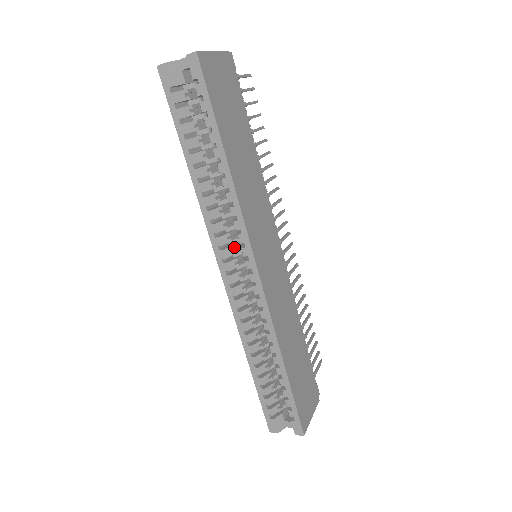
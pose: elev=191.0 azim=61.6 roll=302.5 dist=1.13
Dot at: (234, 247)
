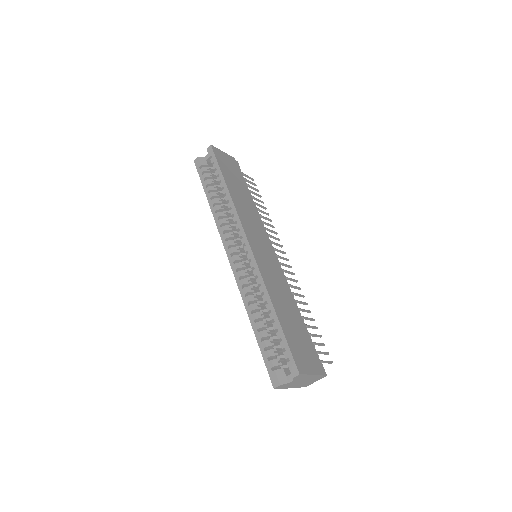
Dot at: (236, 241)
